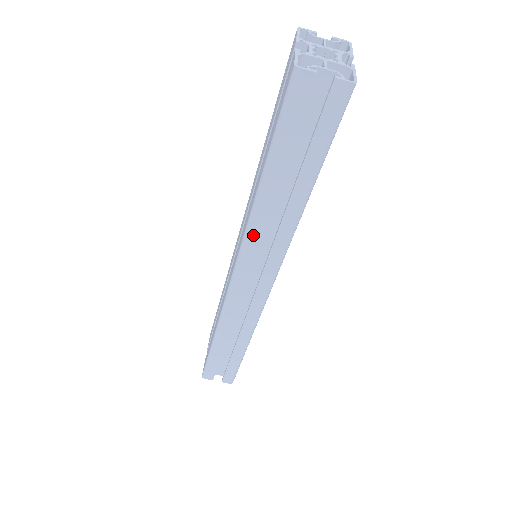
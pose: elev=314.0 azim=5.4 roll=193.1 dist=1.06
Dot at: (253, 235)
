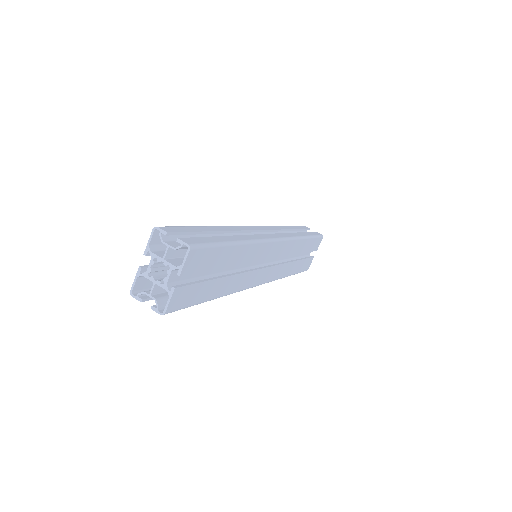
Dot at: occluded
